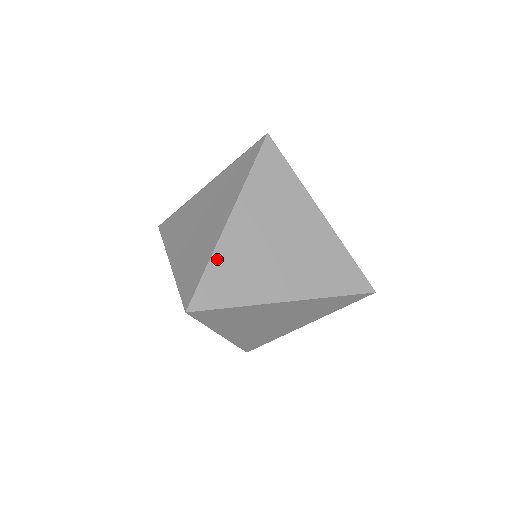
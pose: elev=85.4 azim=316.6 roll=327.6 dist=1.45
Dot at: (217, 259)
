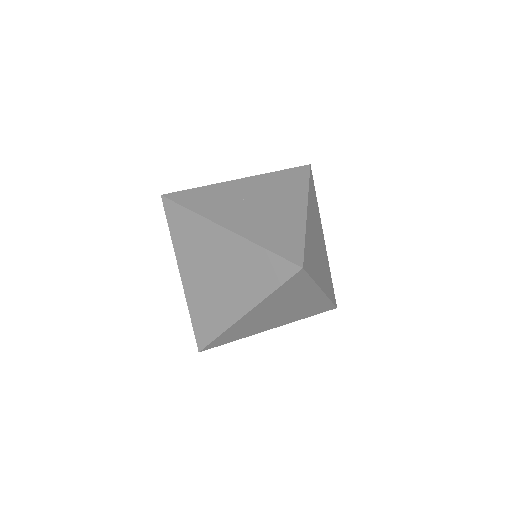
Dot at: (192, 309)
